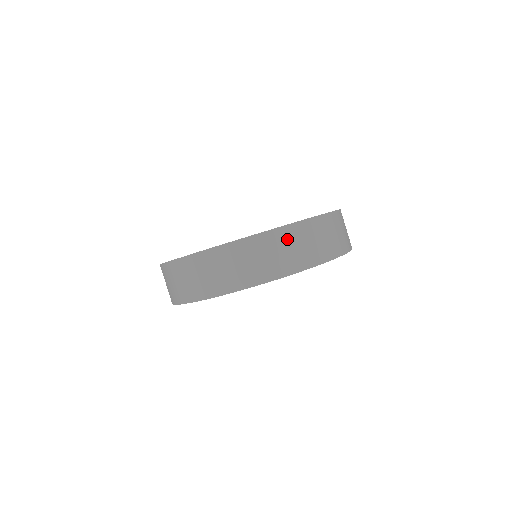
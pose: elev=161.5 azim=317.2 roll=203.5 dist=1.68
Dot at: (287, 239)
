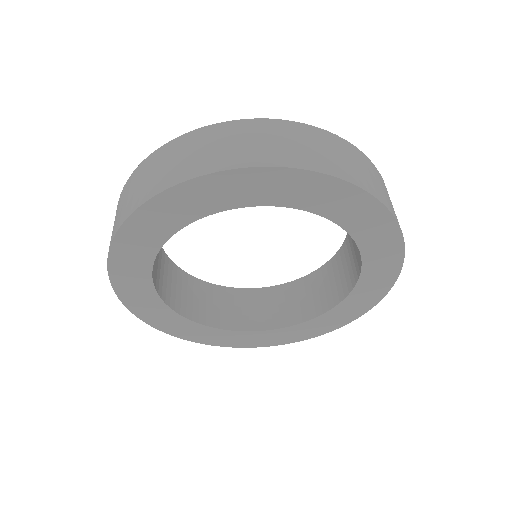
Dot at: (190, 144)
